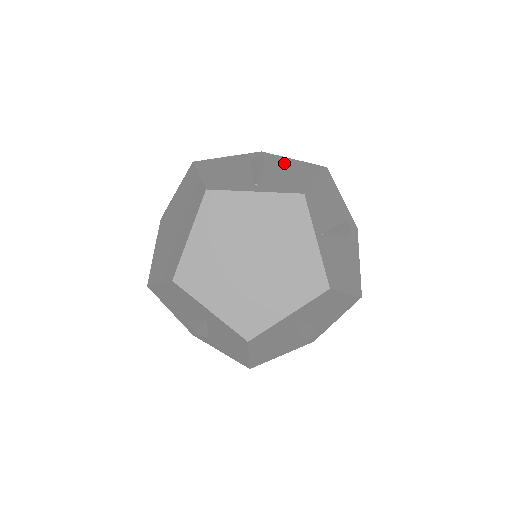
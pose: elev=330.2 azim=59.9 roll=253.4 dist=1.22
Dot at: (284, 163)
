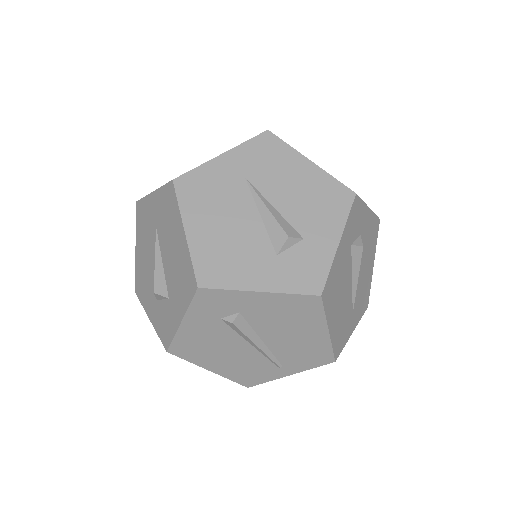
Dot at: occluded
